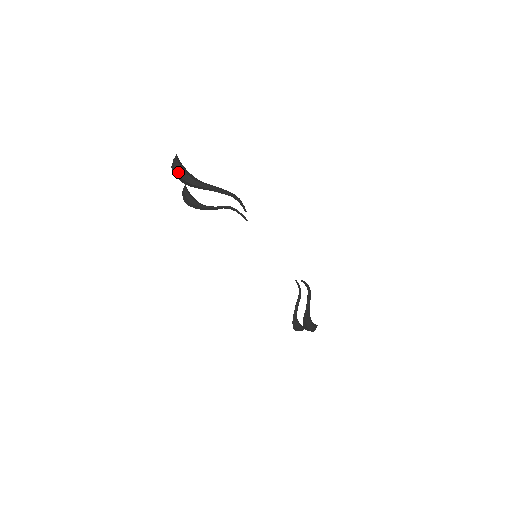
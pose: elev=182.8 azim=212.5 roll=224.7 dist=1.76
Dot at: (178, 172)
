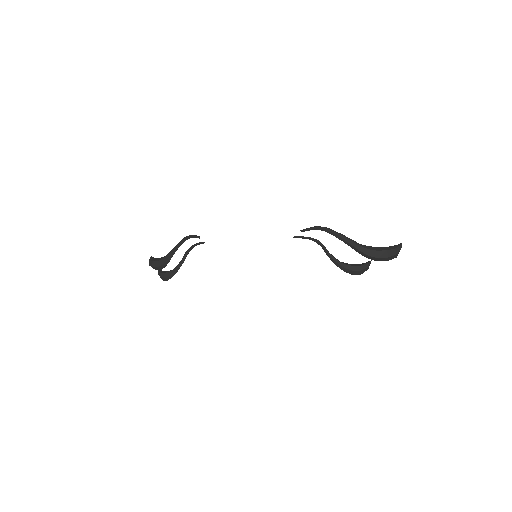
Dot at: (152, 266)
